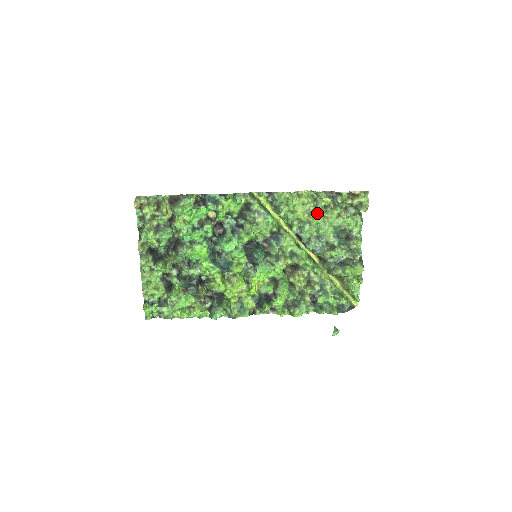
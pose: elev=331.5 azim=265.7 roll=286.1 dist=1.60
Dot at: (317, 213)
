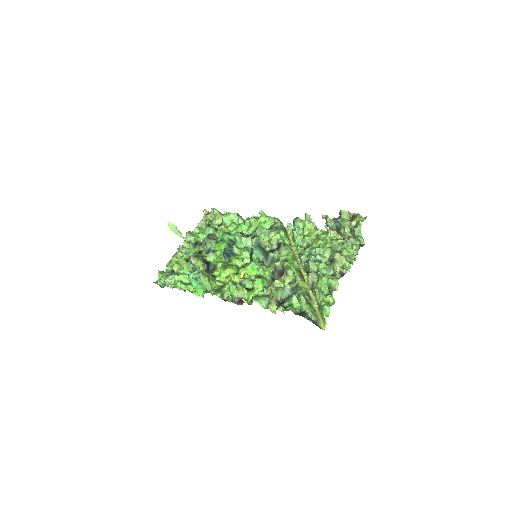
Dot at: (323, 240)
